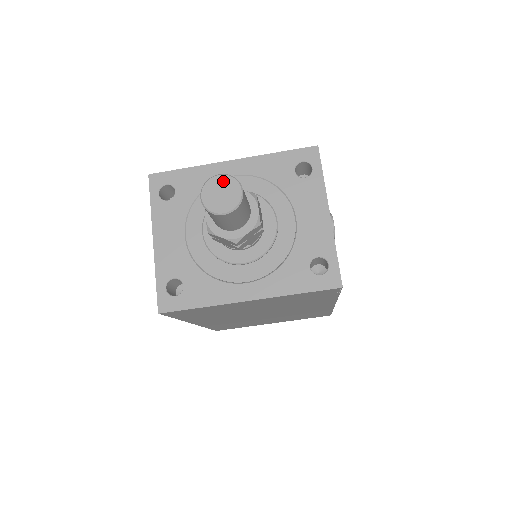
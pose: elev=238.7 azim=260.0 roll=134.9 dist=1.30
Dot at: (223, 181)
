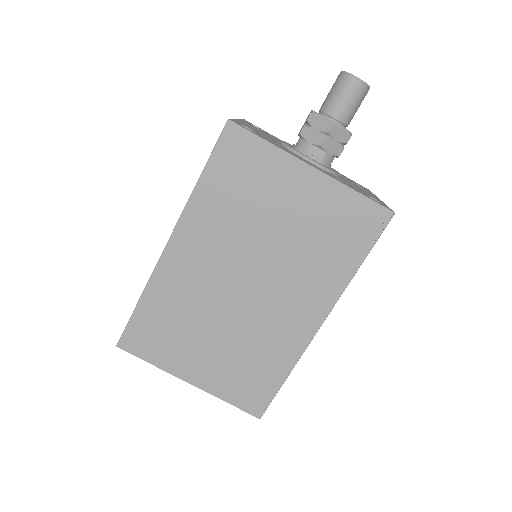
Dot at: occluded
